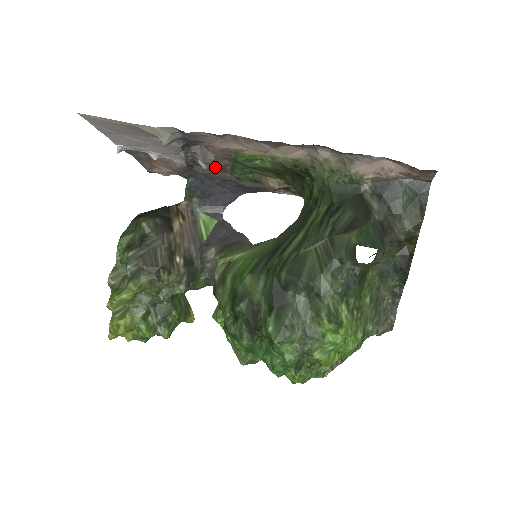
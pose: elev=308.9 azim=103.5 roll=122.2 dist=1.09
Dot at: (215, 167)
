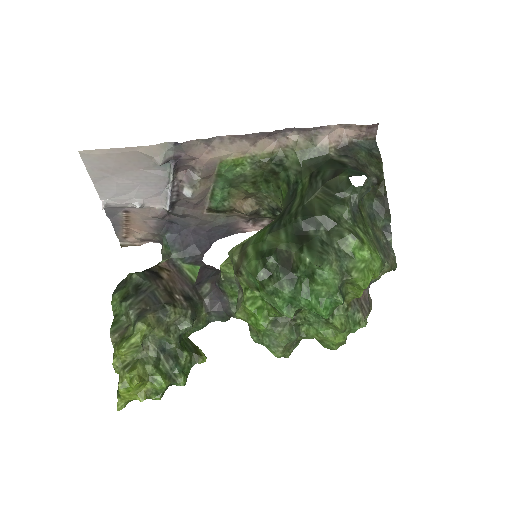
Dot at: (199, 192)
